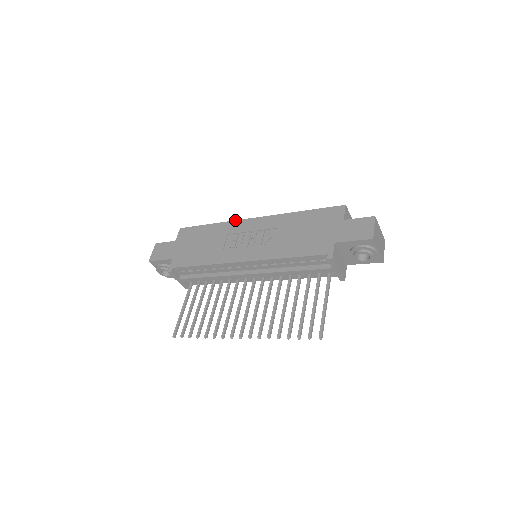
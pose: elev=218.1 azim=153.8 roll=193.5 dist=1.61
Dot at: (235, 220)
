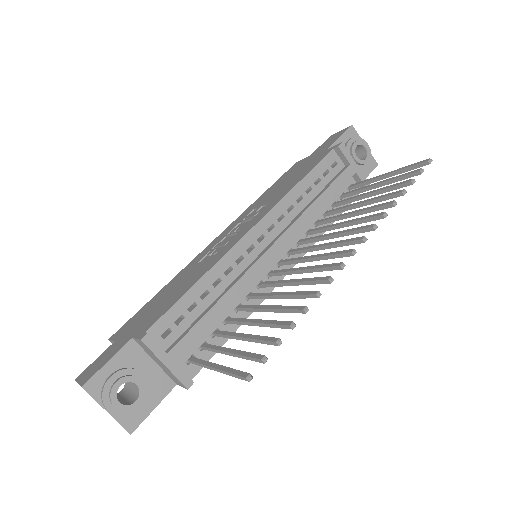
Dot at: occluded
